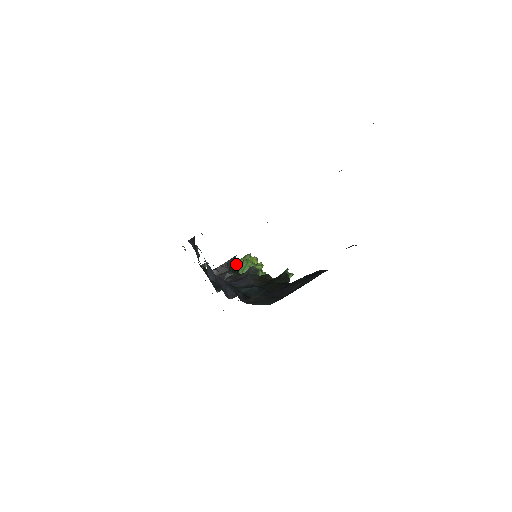
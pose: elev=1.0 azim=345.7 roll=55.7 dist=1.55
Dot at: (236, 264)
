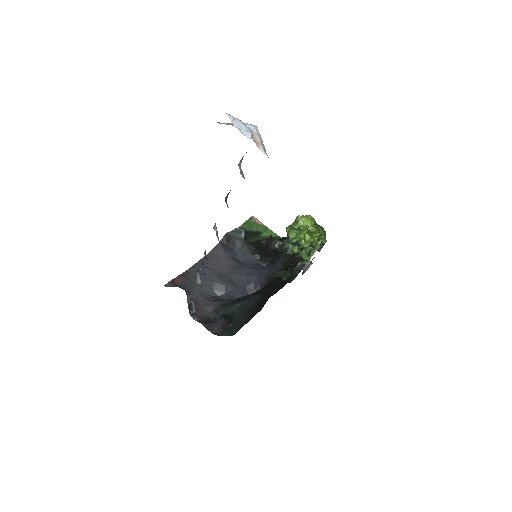
Dot at: (287, 232)
